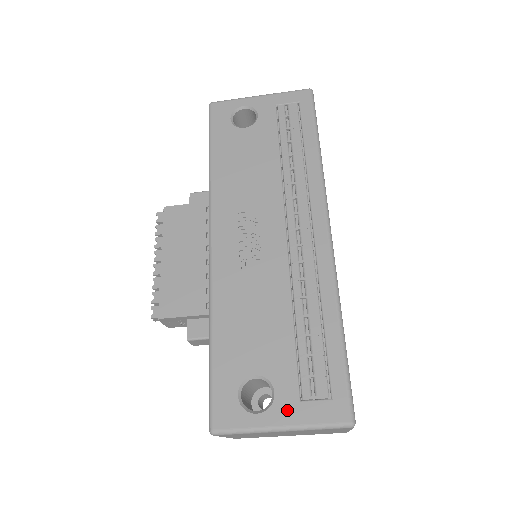
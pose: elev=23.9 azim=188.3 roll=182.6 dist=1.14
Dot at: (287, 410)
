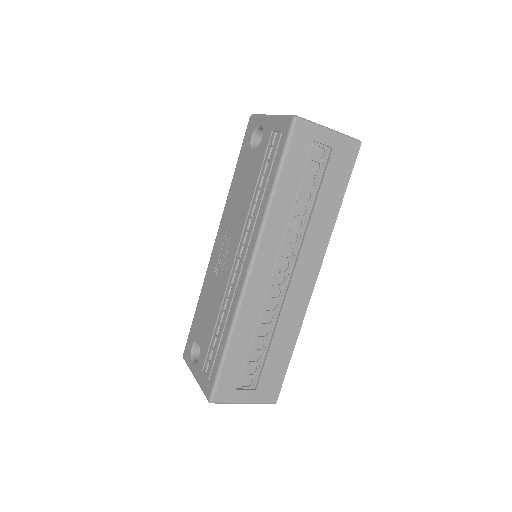
Dot at: (198, 371)
